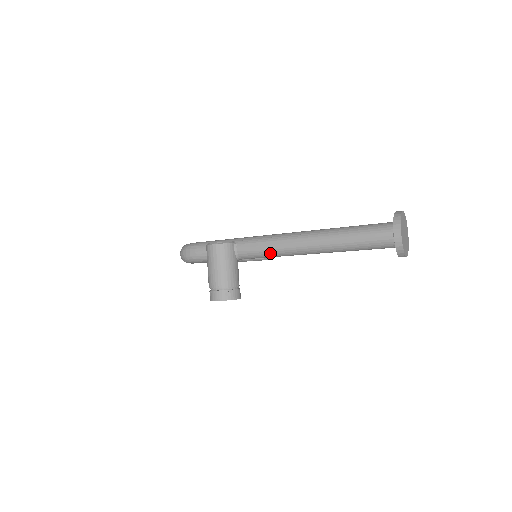
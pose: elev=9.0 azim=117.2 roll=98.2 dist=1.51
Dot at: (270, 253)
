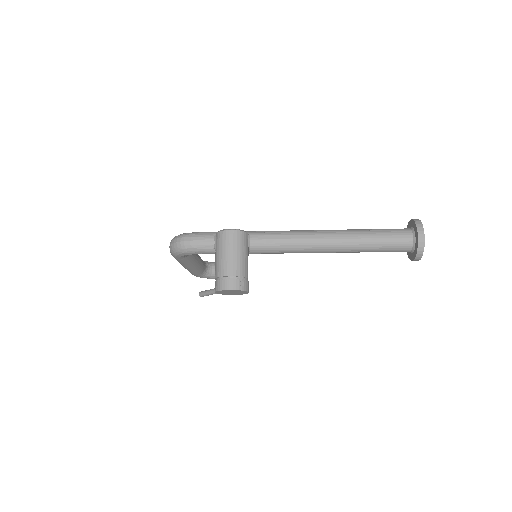
Dot at: (287, 247)
